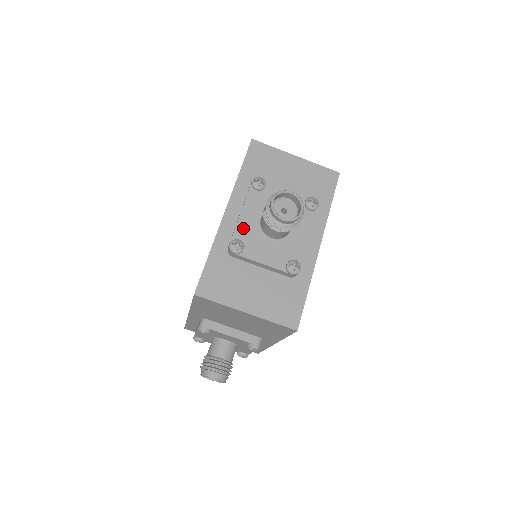
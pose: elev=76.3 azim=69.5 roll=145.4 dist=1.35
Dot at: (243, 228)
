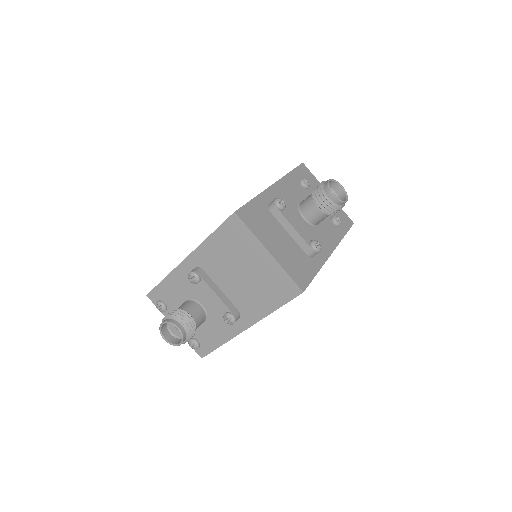
Dot at: (287, 198)
